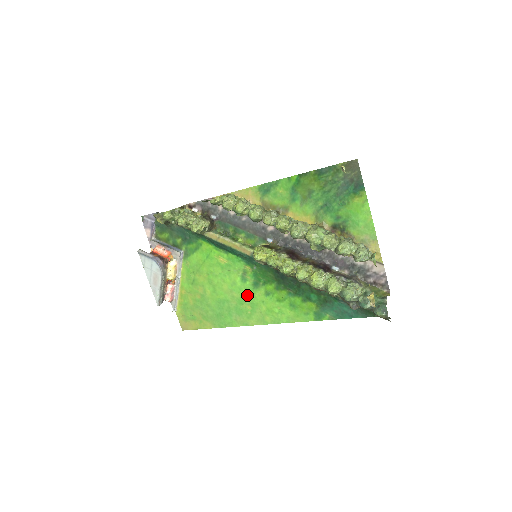
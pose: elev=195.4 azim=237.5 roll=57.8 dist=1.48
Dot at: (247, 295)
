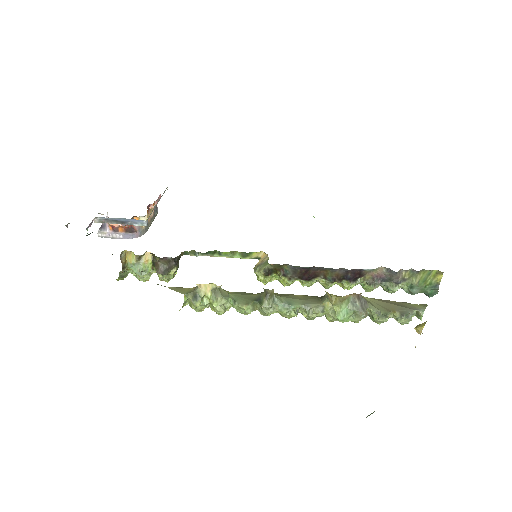
Dot at: occluded
